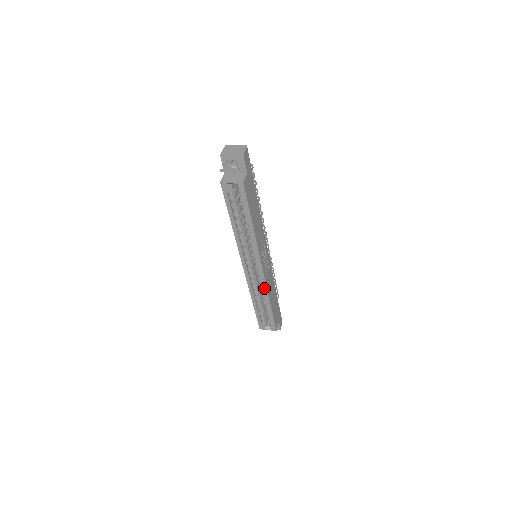
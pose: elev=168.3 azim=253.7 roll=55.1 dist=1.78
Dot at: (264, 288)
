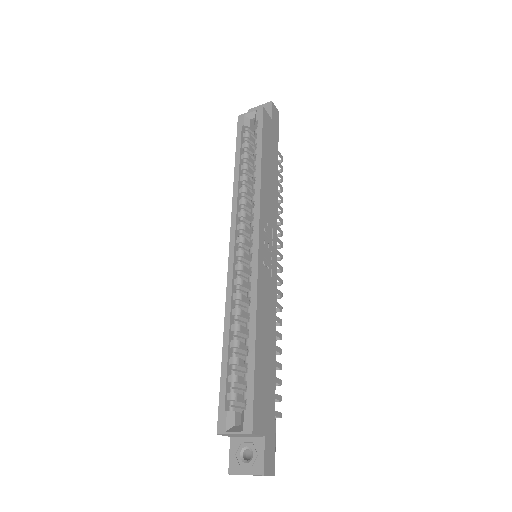
Dot at: (252, 287)
